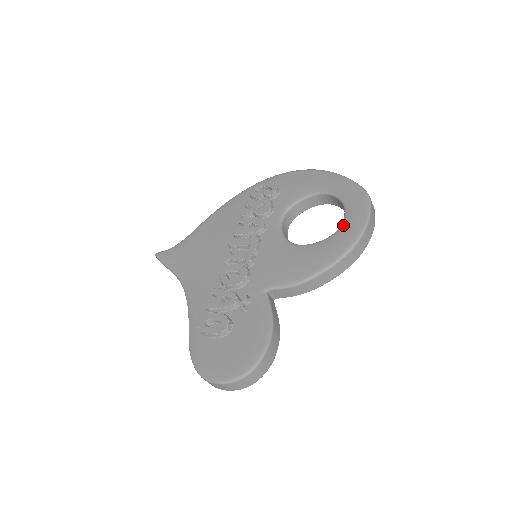
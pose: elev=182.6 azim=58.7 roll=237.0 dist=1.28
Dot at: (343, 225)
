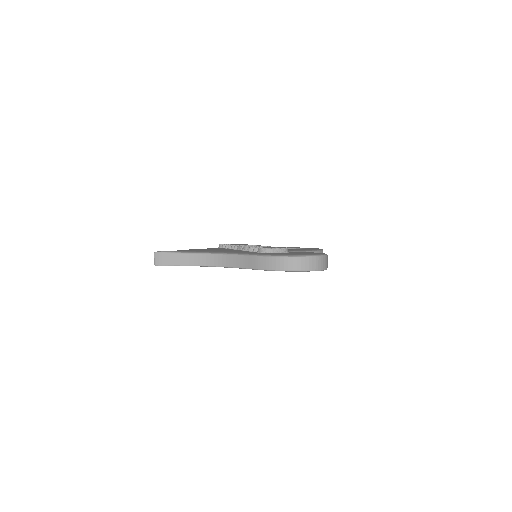
Dot at: (307, 248)
